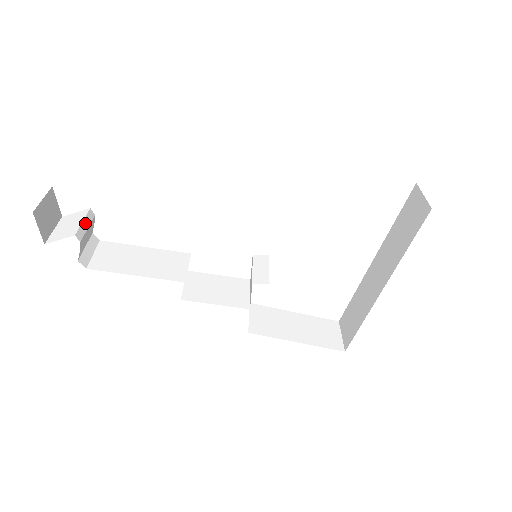
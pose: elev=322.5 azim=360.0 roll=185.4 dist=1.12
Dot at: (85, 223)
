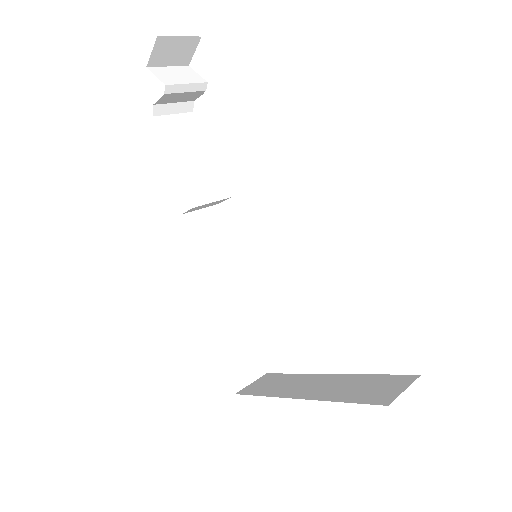
Dot at: (188, 87)
